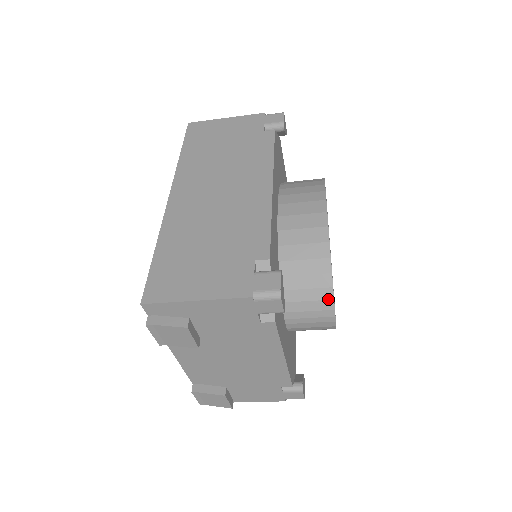
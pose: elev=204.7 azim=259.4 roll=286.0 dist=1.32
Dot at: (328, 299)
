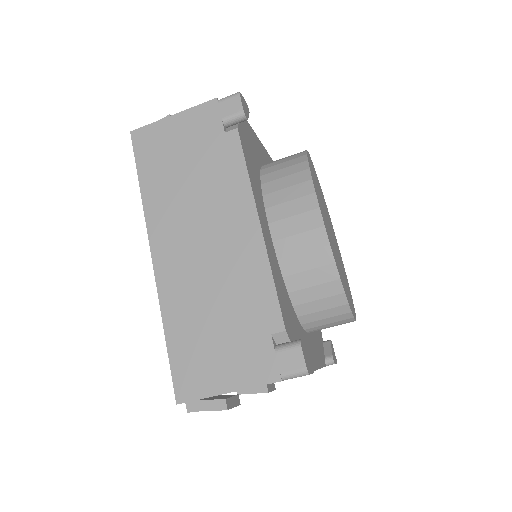
Dot at: (346, 313)
